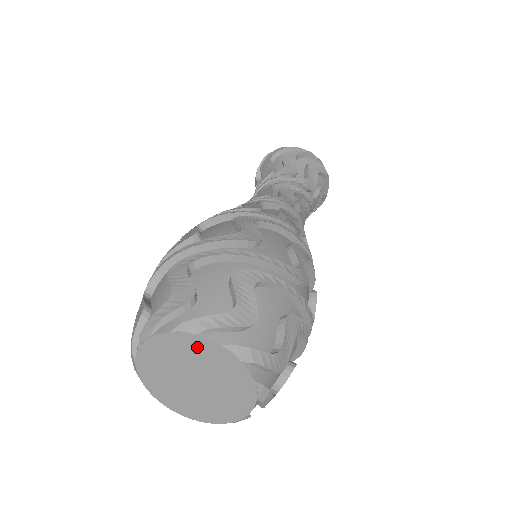
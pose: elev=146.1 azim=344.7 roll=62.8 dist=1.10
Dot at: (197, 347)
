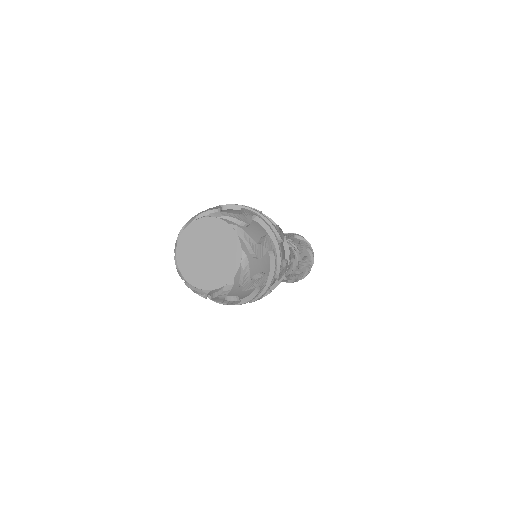
Dot at: (216, 226)
